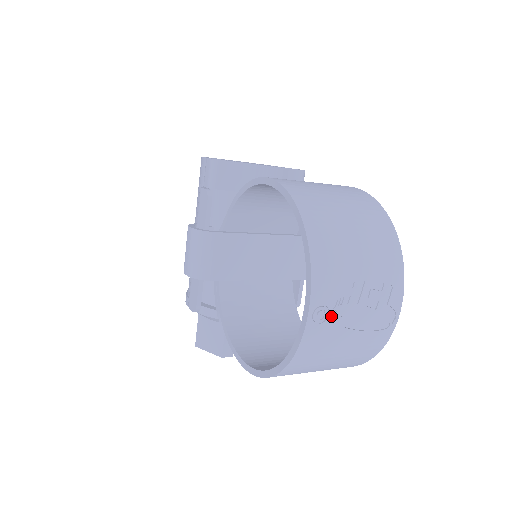
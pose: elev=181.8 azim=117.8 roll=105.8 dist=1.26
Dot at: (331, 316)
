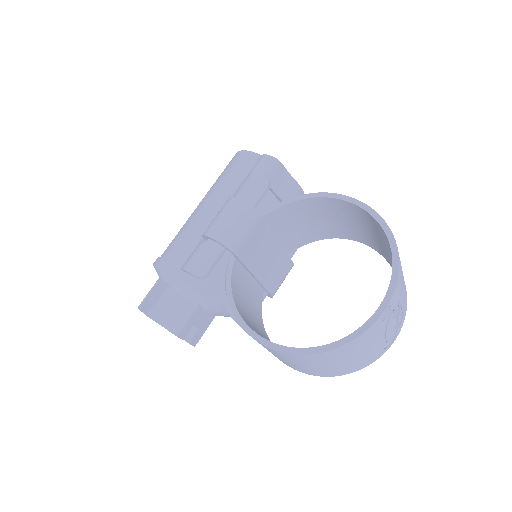
Dot at: (387, 318)
